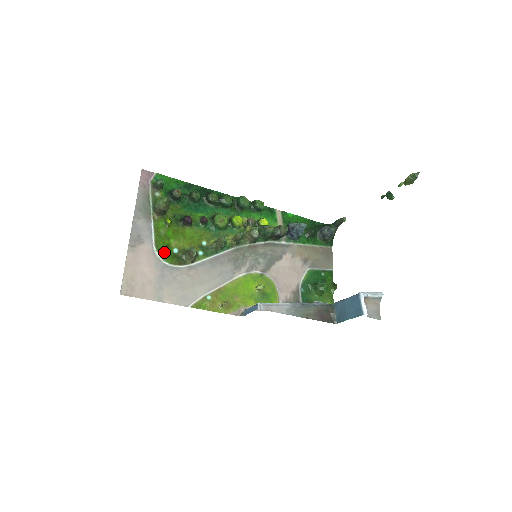
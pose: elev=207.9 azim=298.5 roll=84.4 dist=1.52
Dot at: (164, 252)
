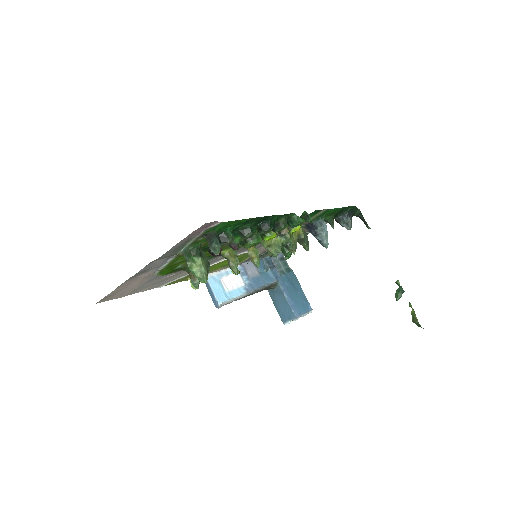
Dot at: (165, 272)
